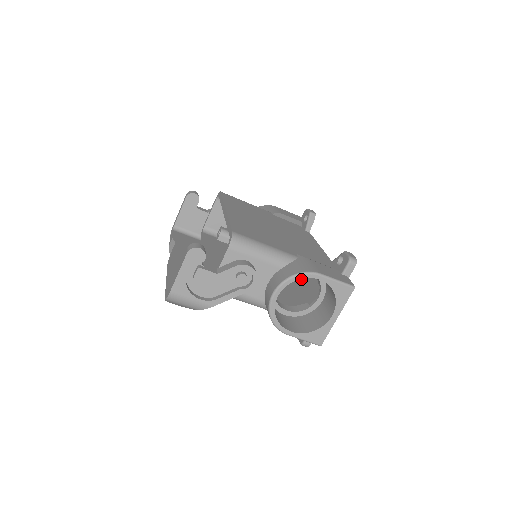
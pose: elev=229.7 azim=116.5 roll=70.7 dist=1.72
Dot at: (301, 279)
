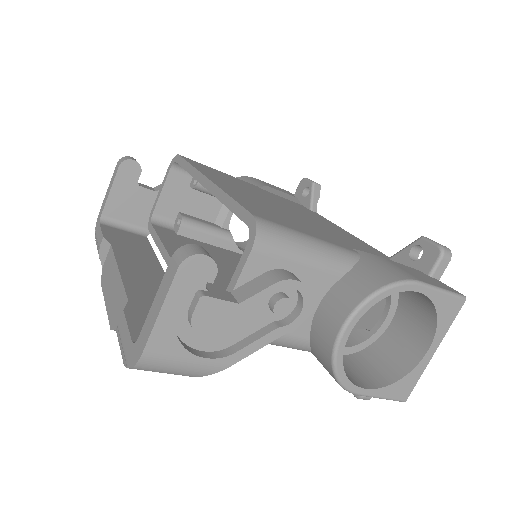
Dot at: occluded
